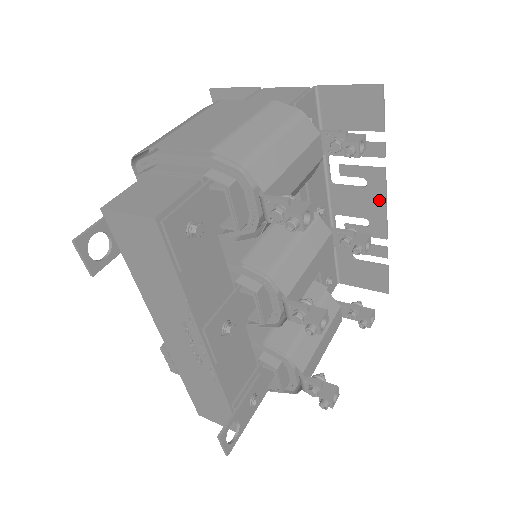
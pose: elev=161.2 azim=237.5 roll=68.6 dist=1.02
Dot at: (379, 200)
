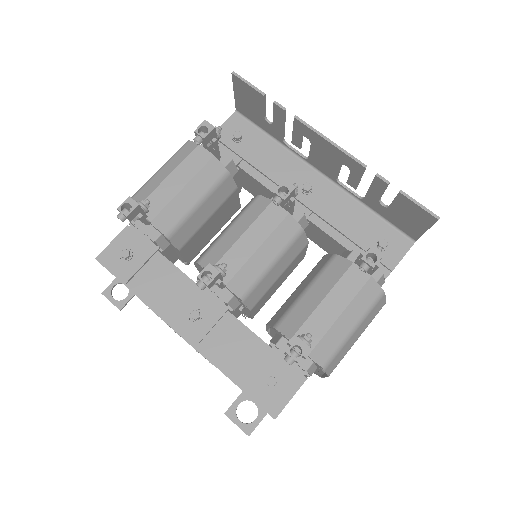
Dot at: (323, 142)
